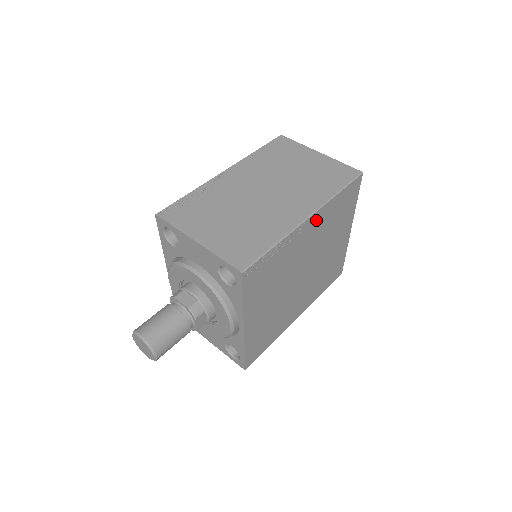
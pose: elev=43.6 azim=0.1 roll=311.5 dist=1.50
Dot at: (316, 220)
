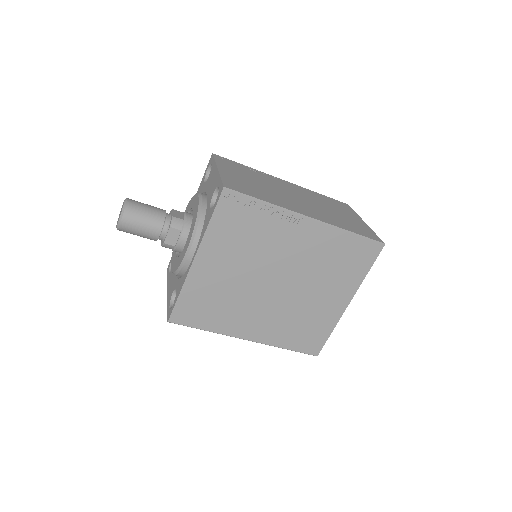
Dot at: (315, 233)
